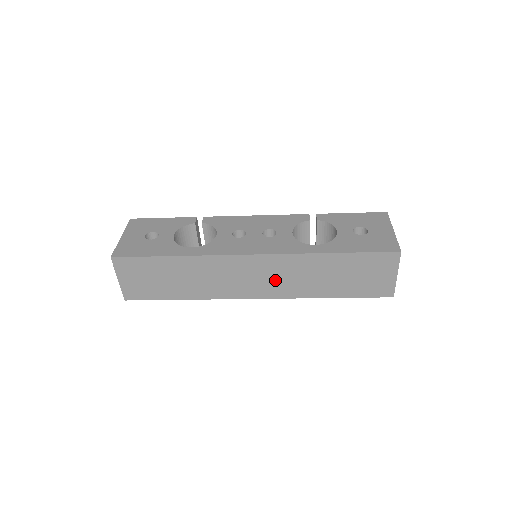
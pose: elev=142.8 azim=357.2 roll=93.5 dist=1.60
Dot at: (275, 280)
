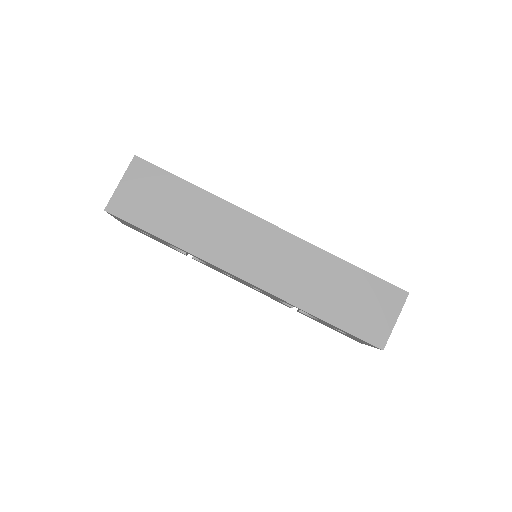
Dot at: (277, 266)
